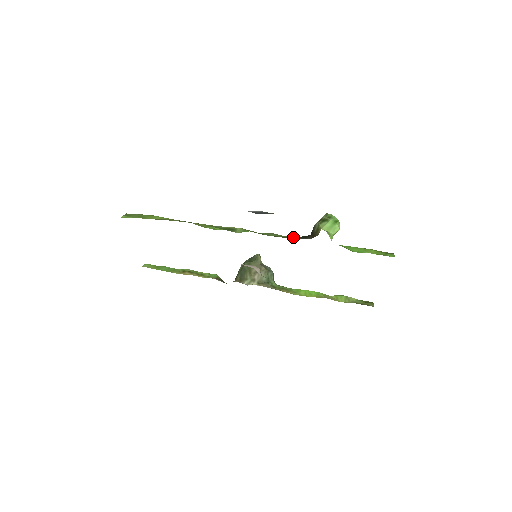
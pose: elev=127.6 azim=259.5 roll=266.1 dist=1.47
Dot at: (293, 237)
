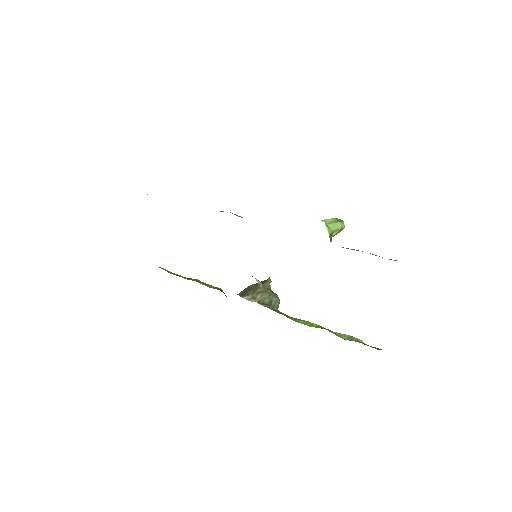
Dot at: occluded
